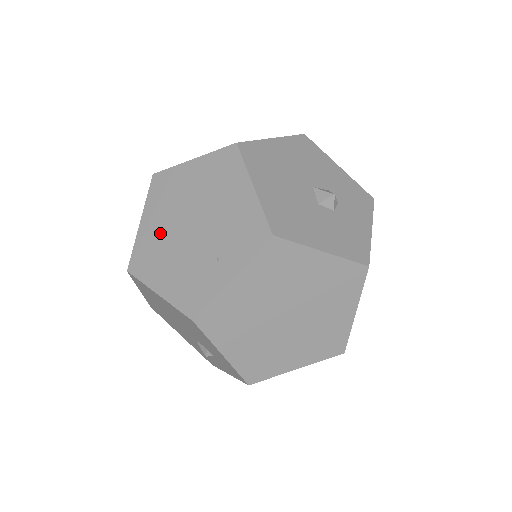
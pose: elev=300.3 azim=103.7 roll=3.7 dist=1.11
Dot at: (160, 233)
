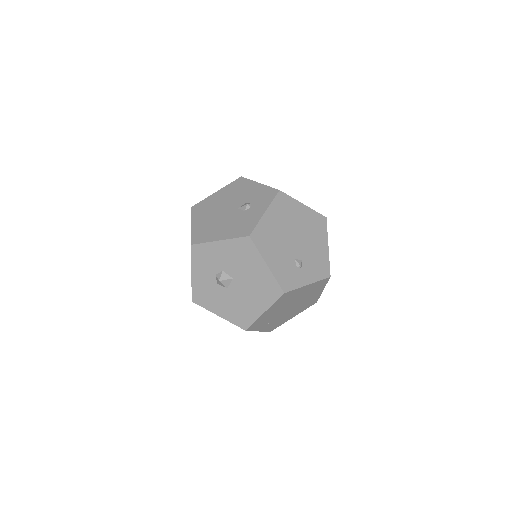
Dot at: occluded
